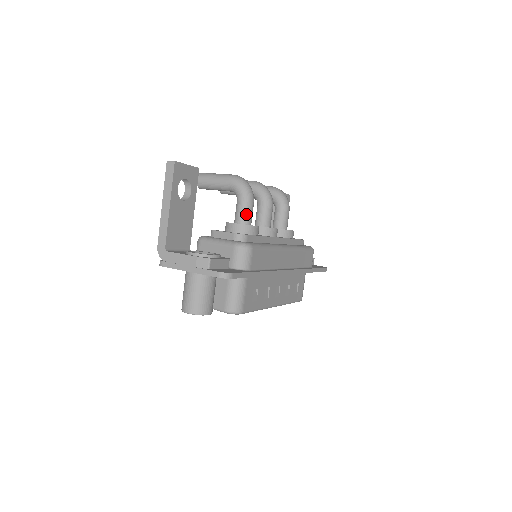
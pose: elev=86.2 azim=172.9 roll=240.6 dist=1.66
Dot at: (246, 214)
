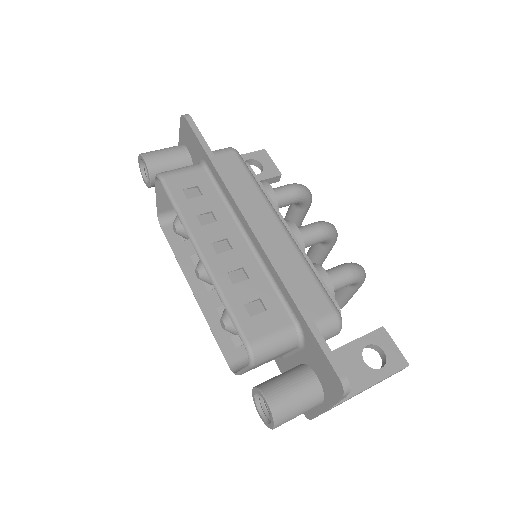
Dot at: (276, 188)
